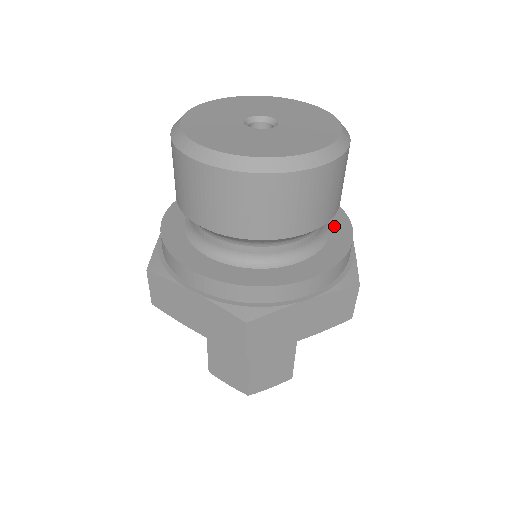
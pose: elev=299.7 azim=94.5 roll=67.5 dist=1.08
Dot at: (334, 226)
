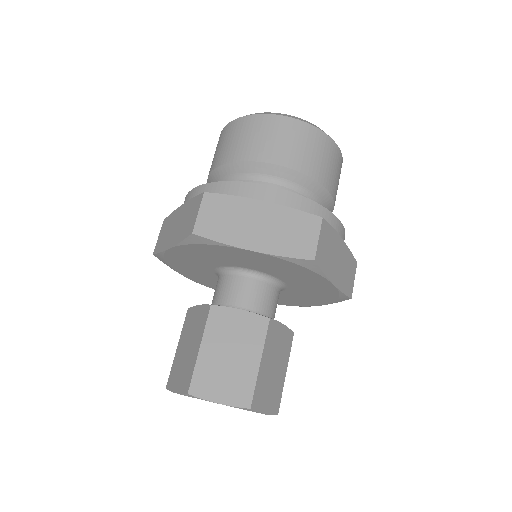
Dot at: occluded
